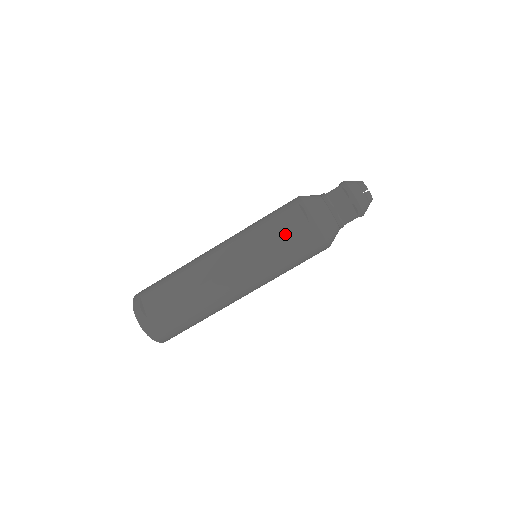
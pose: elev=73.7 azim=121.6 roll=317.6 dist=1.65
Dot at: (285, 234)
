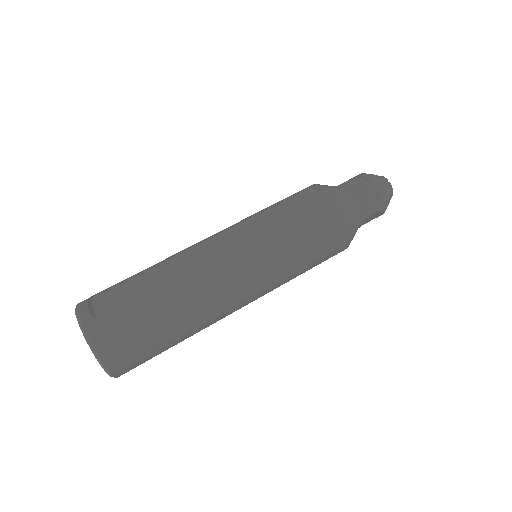
Dot at: (300, 213)
